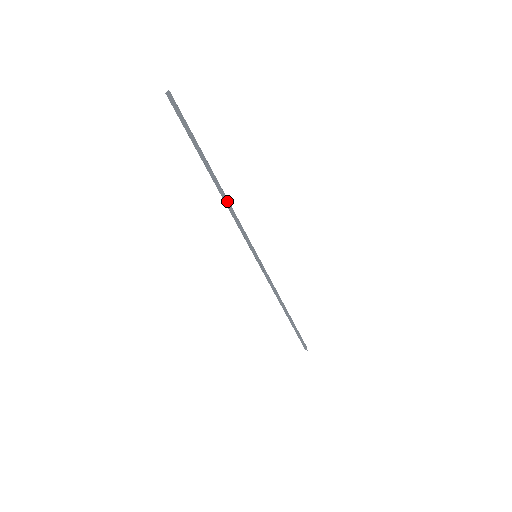
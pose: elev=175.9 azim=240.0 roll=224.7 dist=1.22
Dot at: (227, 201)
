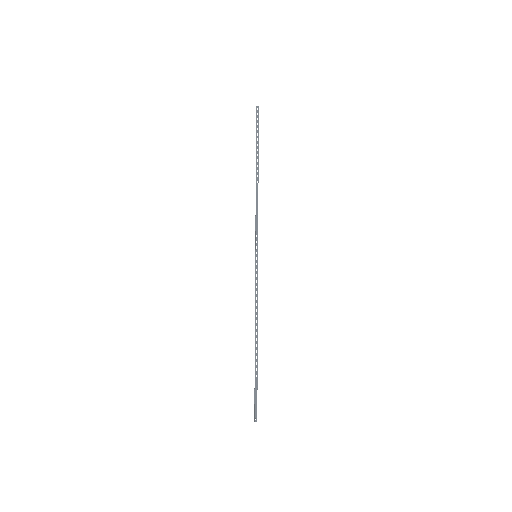
Dot at: occluded
